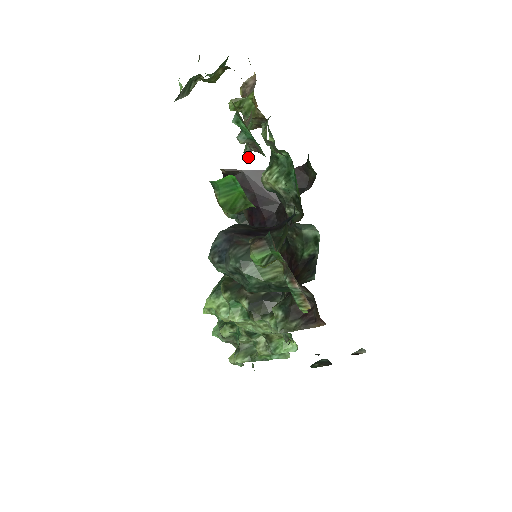
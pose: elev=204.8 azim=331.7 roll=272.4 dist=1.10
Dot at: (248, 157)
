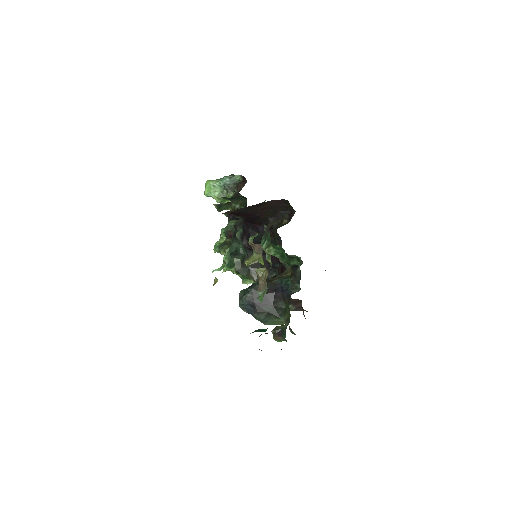
Dot at: occluded
